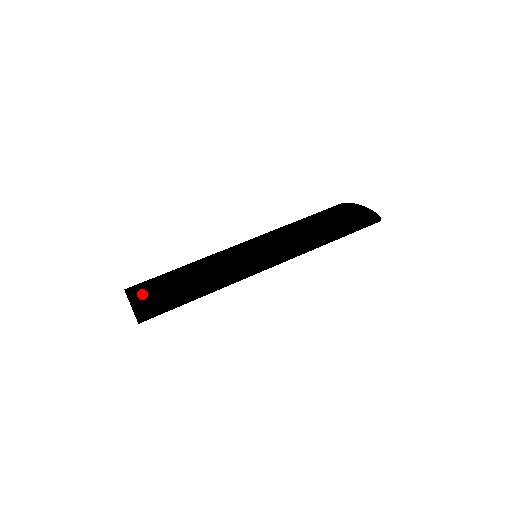
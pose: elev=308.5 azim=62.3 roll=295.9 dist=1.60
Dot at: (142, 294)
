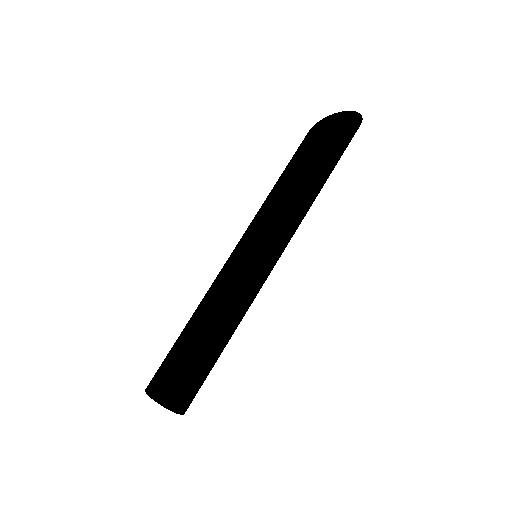
Dot at: (158, 380)
